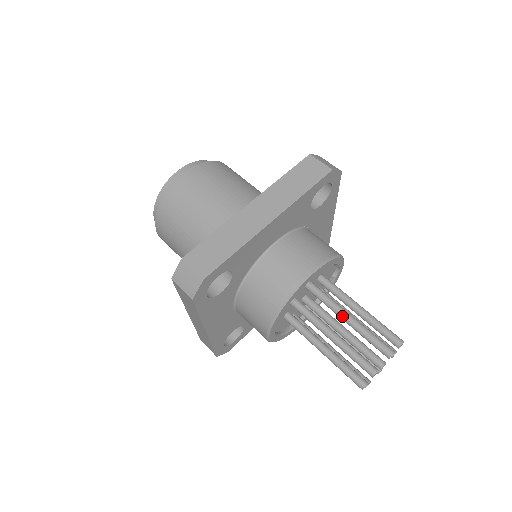
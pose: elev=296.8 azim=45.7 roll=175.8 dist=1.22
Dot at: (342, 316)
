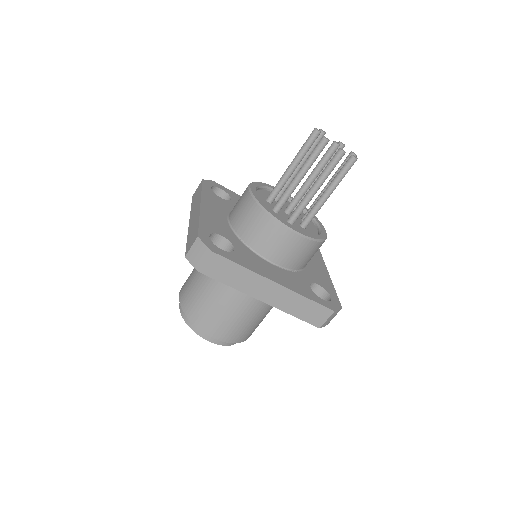
Dot at: (288, 170)
